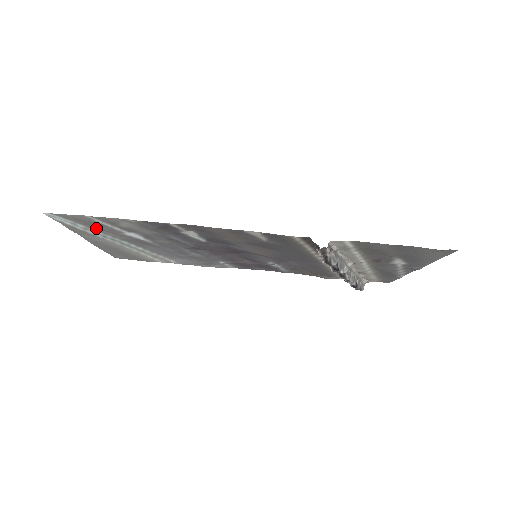
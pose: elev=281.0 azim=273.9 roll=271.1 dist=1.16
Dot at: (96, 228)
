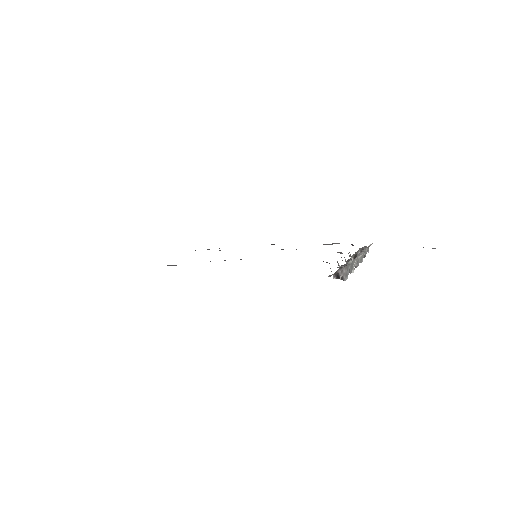
Dot at: occluded
